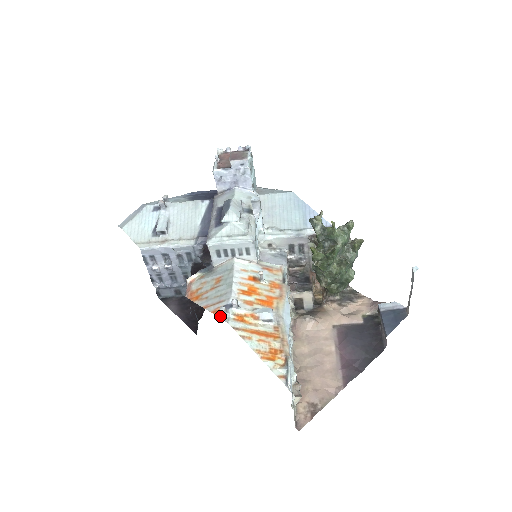
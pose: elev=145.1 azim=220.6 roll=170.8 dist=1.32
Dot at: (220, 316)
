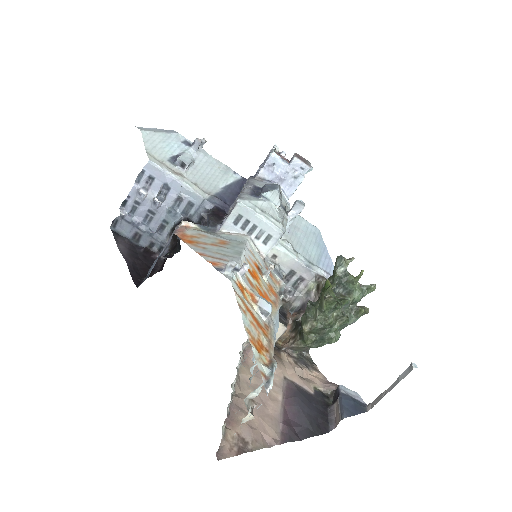
Dot at: (221, 270)
